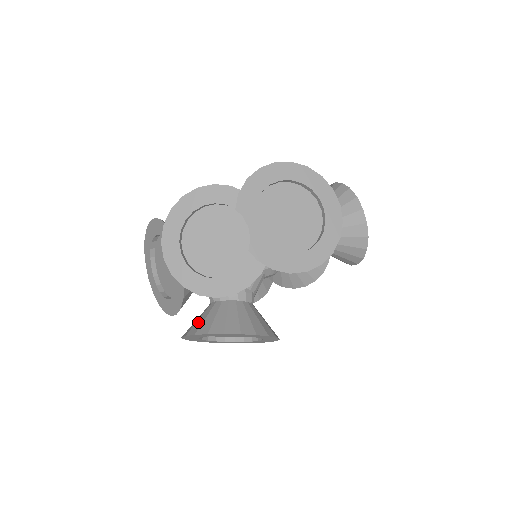
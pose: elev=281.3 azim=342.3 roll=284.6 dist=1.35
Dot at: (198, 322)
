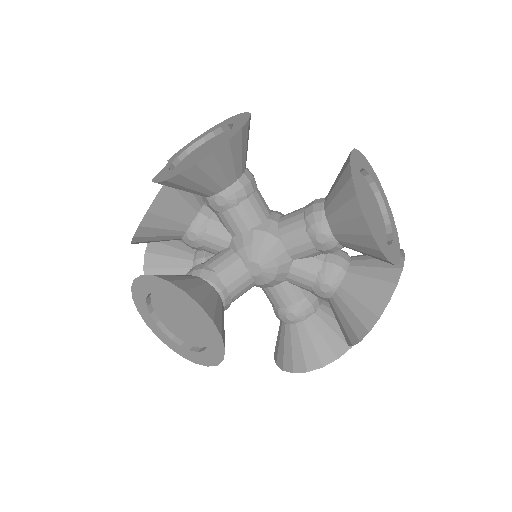
Dot at: occluded
